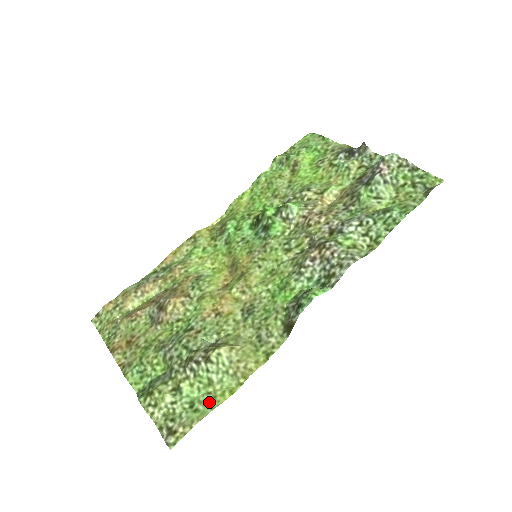
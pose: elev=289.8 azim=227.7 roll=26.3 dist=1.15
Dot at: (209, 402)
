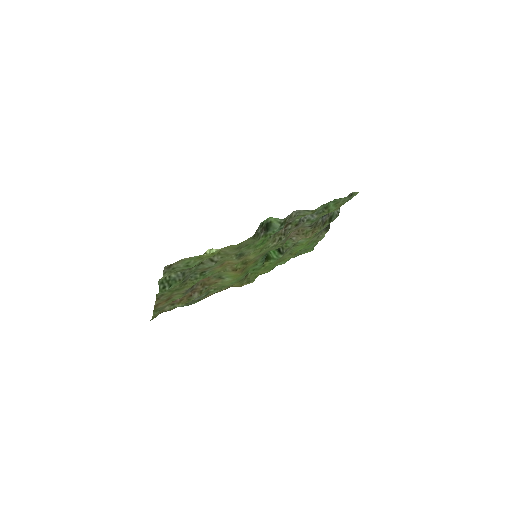
Dot at: (198, 259)
